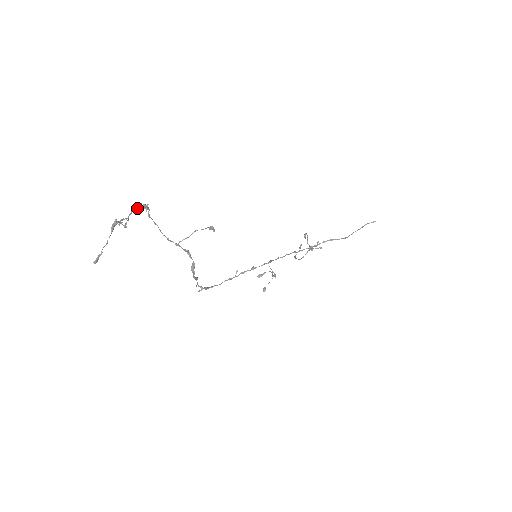
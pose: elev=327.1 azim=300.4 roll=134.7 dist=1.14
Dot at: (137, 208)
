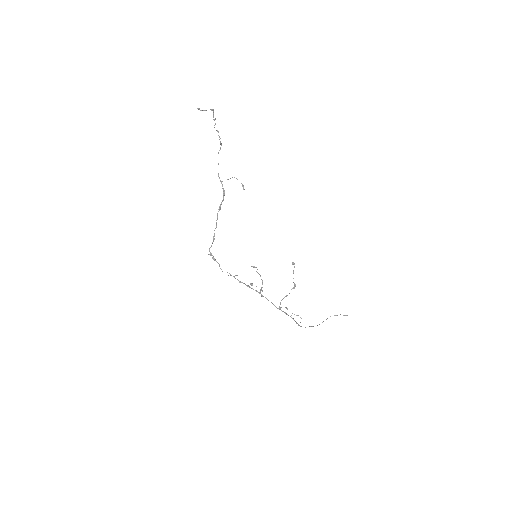
Dot at: occluded
